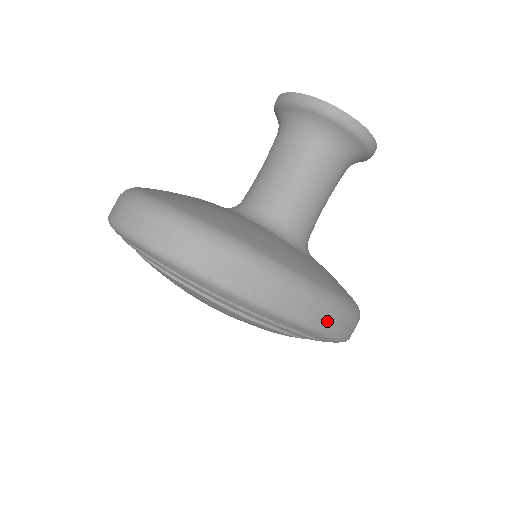
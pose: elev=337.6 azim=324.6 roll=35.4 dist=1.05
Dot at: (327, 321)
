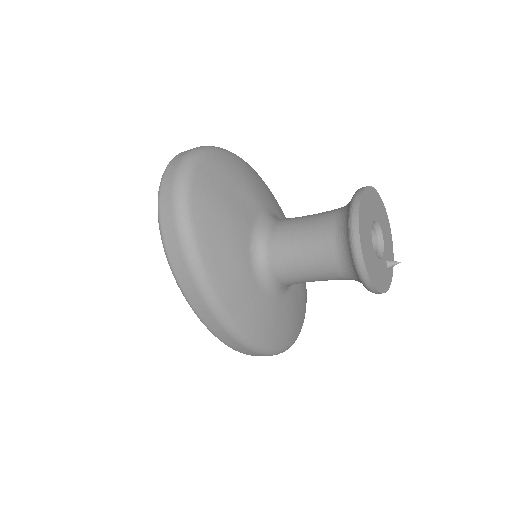
Dot at: (221, 335)
